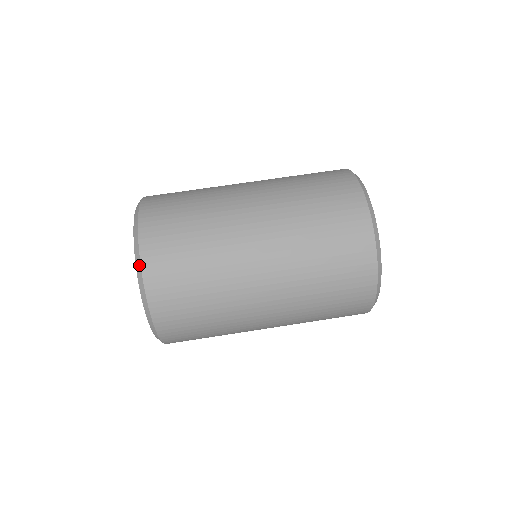
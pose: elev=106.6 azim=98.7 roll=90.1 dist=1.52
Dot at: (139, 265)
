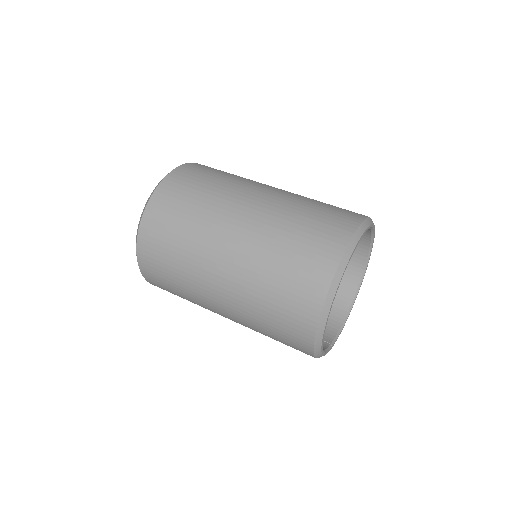
Dot at: (182, 165)
